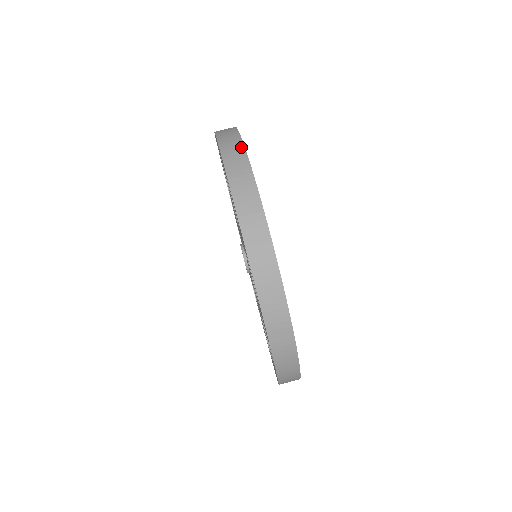
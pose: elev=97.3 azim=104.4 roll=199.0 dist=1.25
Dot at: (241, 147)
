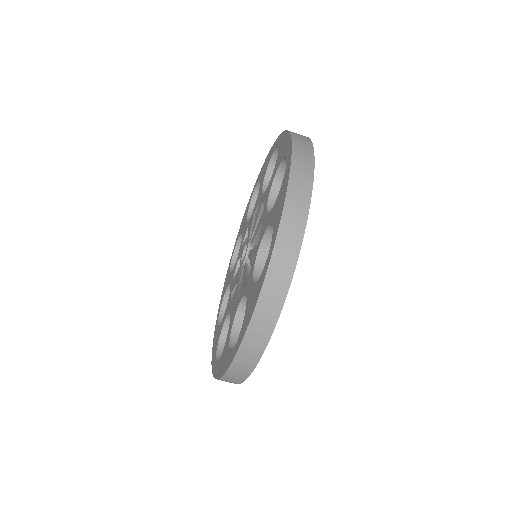
Dot at: (263, 347)
